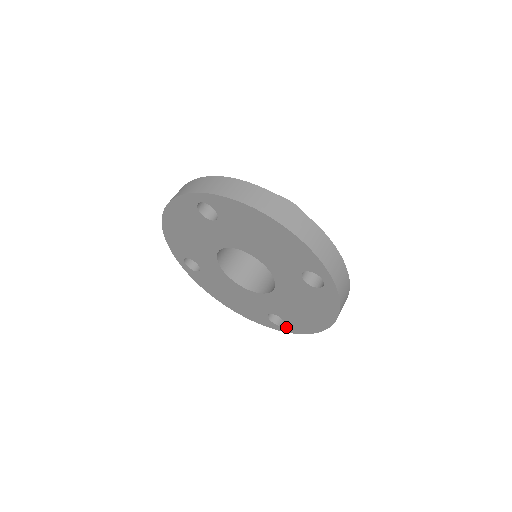
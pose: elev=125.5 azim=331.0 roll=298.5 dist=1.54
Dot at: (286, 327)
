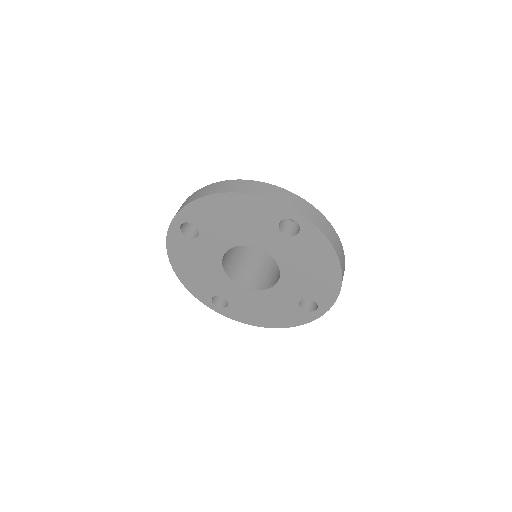
Dot at: (320, 307)
